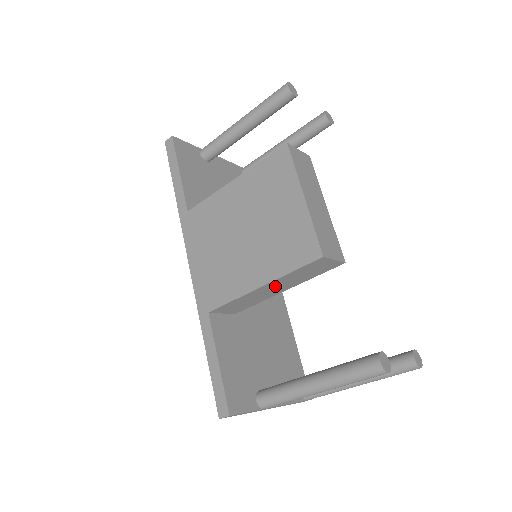
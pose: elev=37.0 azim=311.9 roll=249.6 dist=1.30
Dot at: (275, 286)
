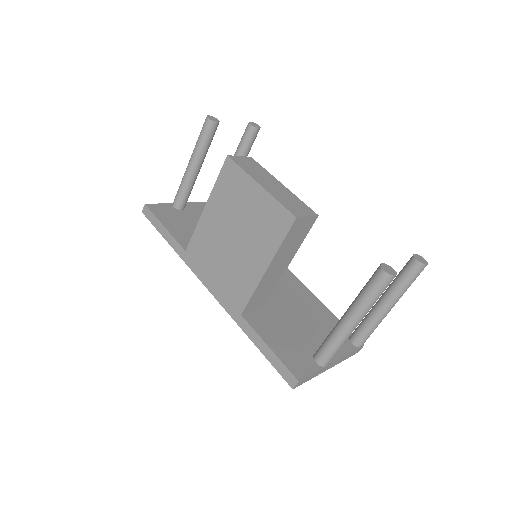
Dot at: (278, 264)
